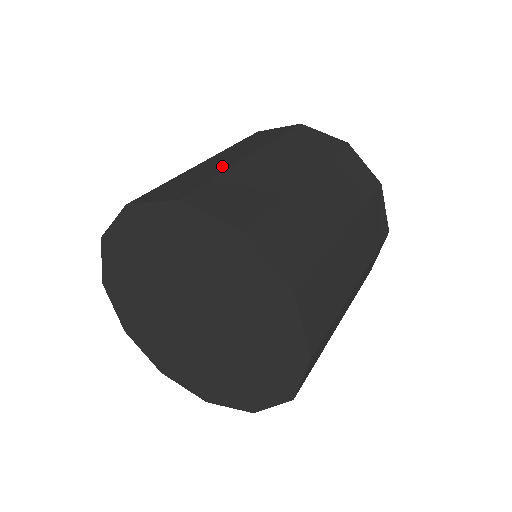
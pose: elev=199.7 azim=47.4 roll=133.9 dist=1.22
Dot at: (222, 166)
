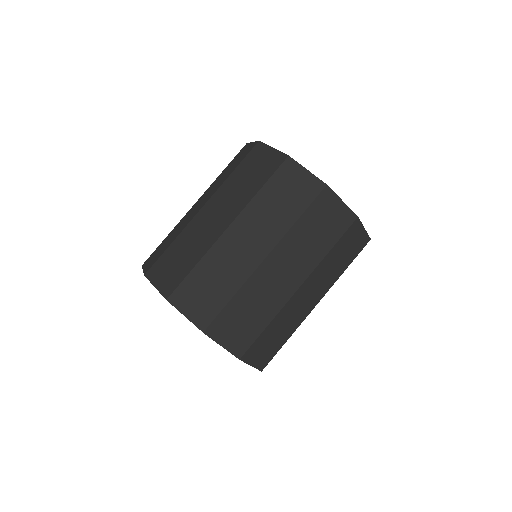
Dot at: (205, 242)
